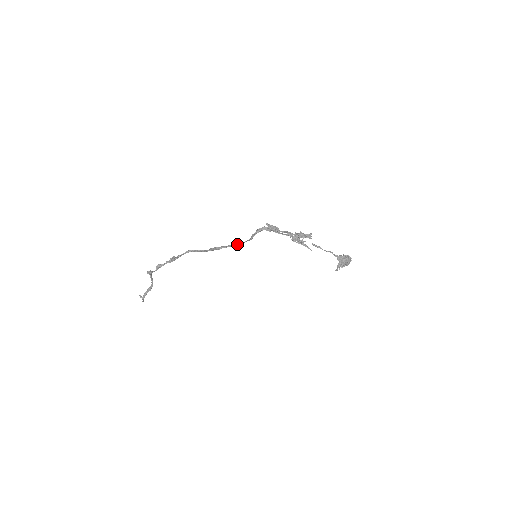
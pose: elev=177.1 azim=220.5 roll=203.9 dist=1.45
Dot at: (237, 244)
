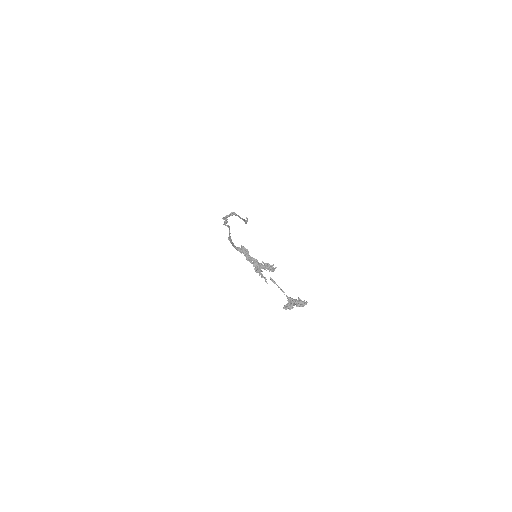
Dot at: (233, 246)
